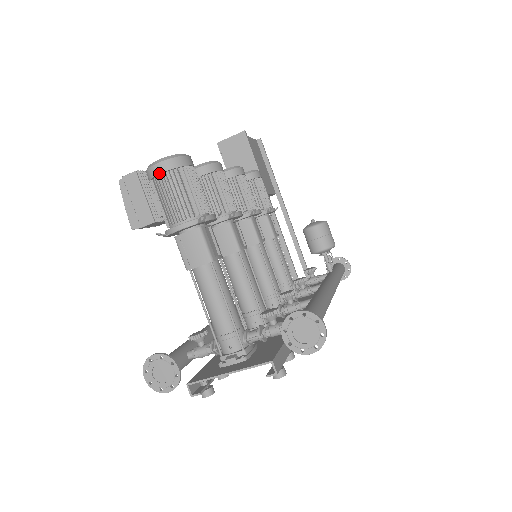
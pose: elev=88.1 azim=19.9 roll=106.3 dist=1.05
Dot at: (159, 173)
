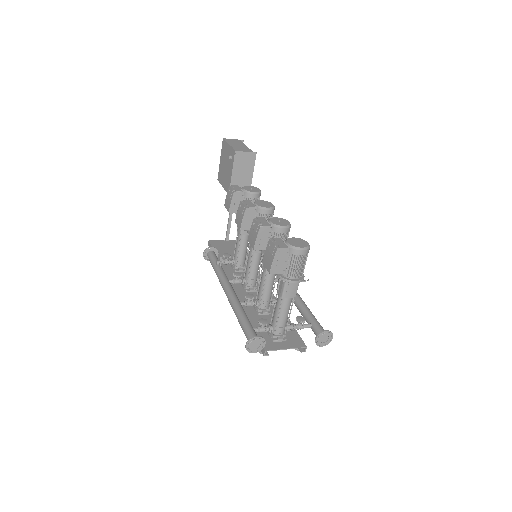
Dot at: (301, 255)
